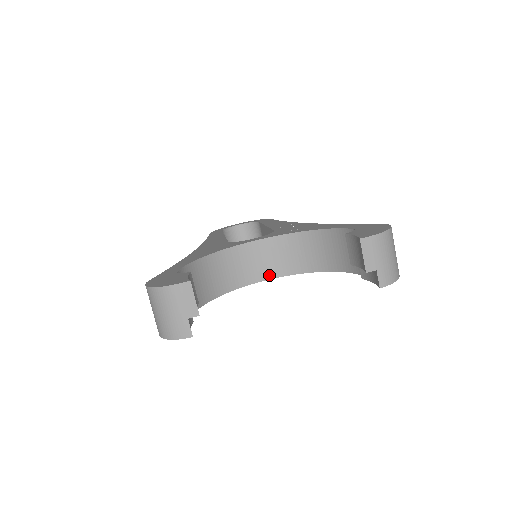
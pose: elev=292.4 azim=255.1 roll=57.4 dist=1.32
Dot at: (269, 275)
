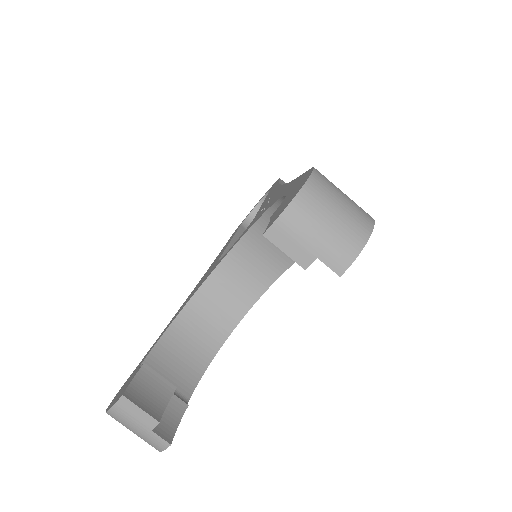
Dot at: (269, 279)
